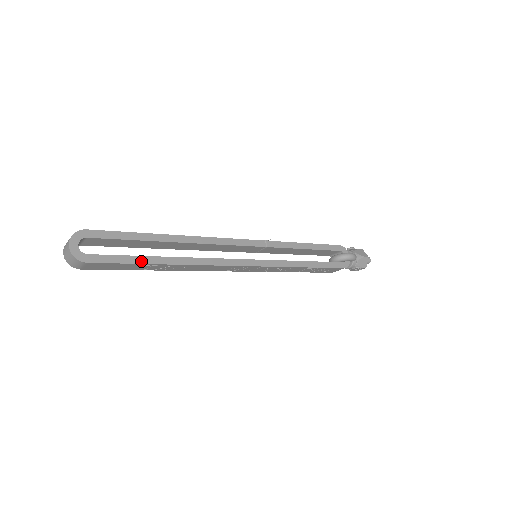
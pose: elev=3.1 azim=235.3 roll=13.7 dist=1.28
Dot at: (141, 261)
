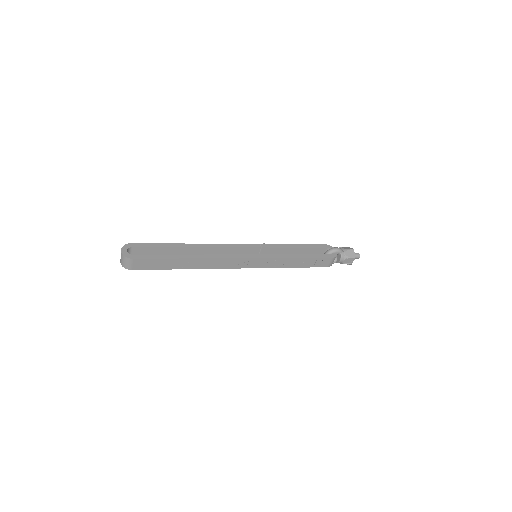
Dot at: (168, 257)
